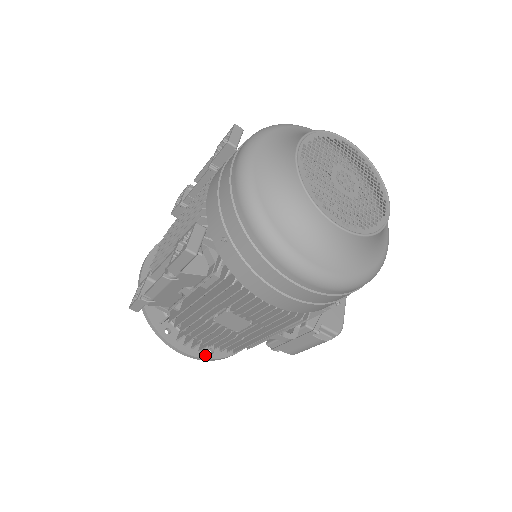
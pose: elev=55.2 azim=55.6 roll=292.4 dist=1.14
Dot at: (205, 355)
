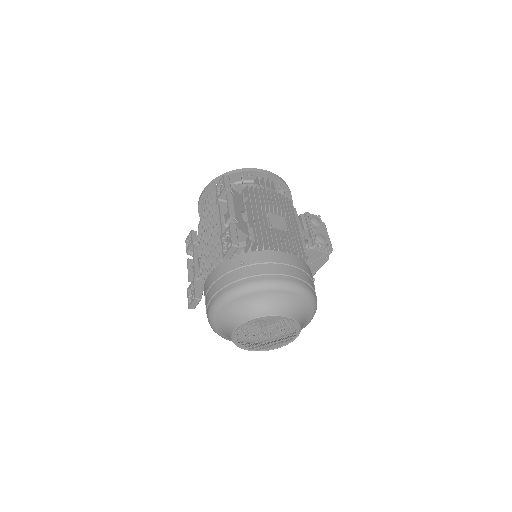
Dot at: occluded
